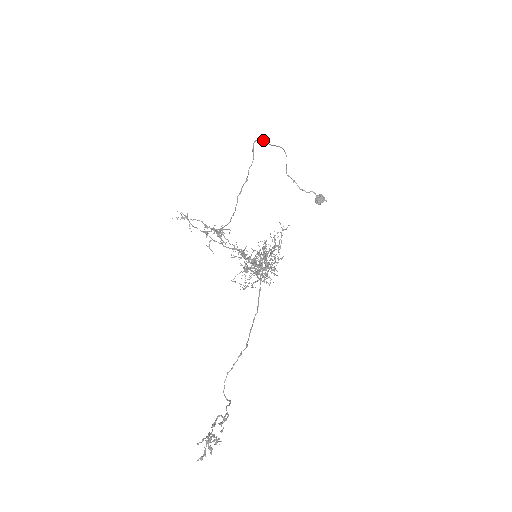
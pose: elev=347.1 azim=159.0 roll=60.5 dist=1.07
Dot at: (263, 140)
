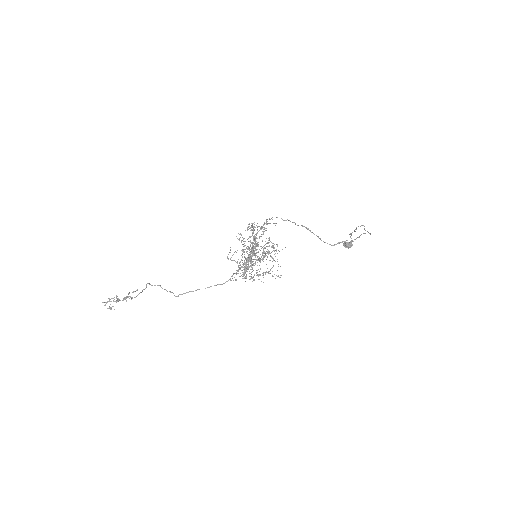
Dot at: occluded
